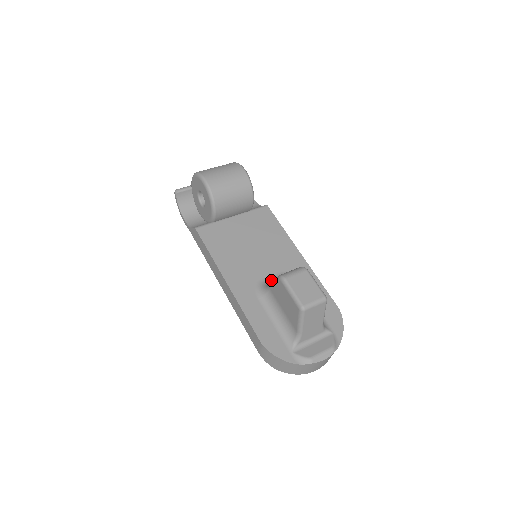
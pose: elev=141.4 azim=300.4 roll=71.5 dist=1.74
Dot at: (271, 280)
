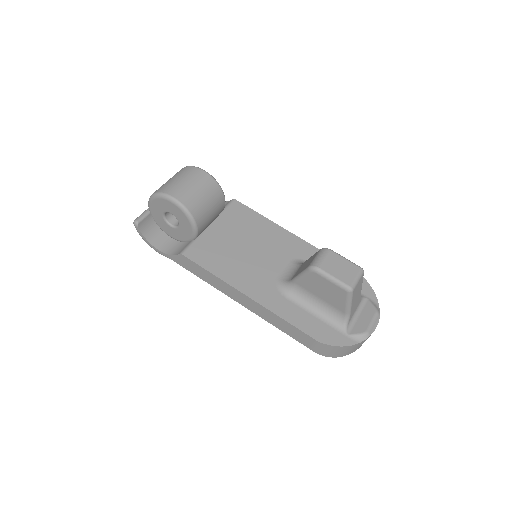
Dot at: (287, 274)
